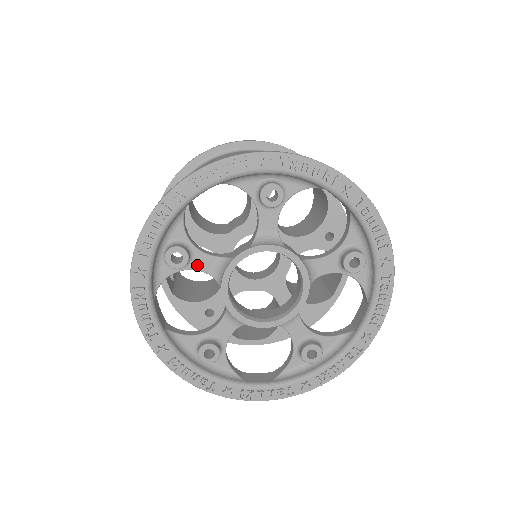
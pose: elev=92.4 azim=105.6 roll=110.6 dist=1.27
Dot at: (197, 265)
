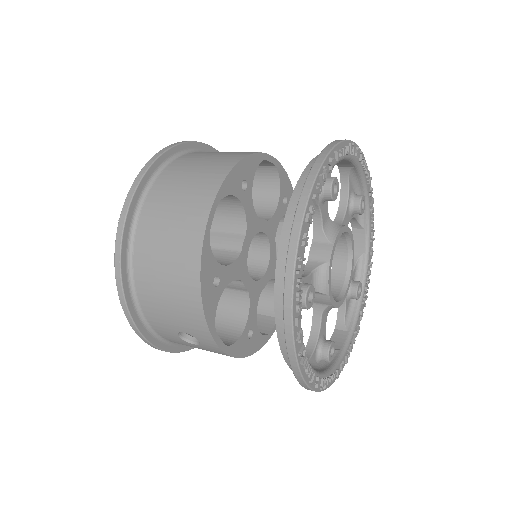
Dot at: occluded
